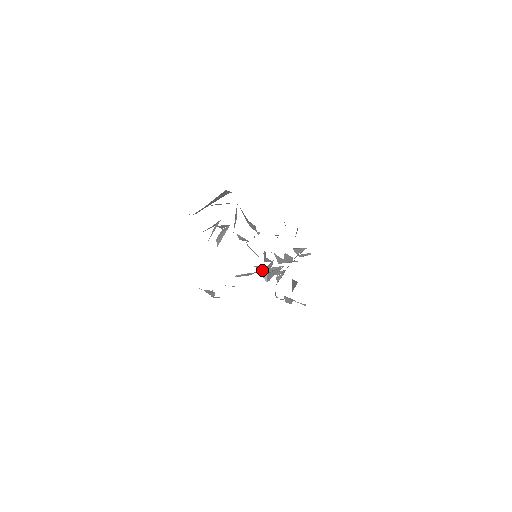
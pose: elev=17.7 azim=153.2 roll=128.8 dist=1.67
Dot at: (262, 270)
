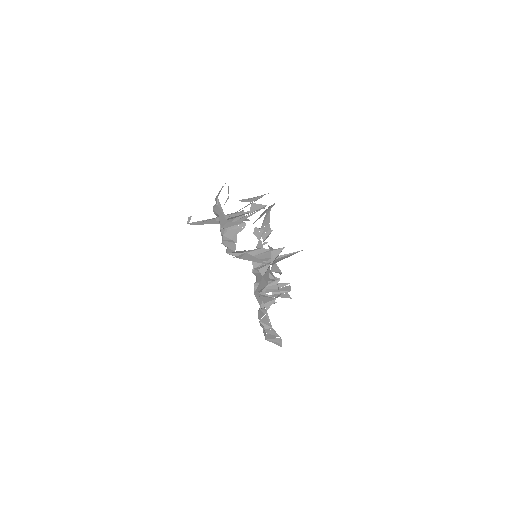
Dot at: (273, 253)
